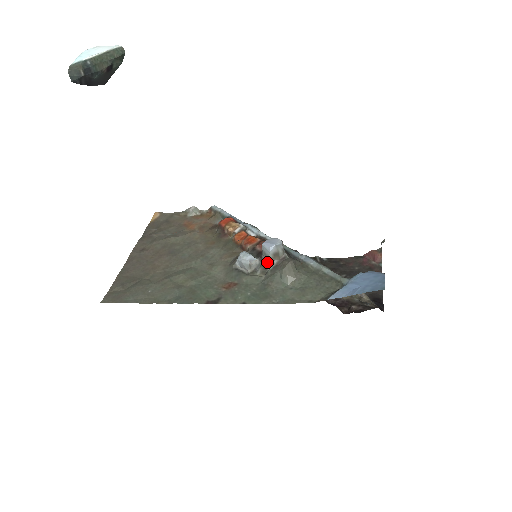
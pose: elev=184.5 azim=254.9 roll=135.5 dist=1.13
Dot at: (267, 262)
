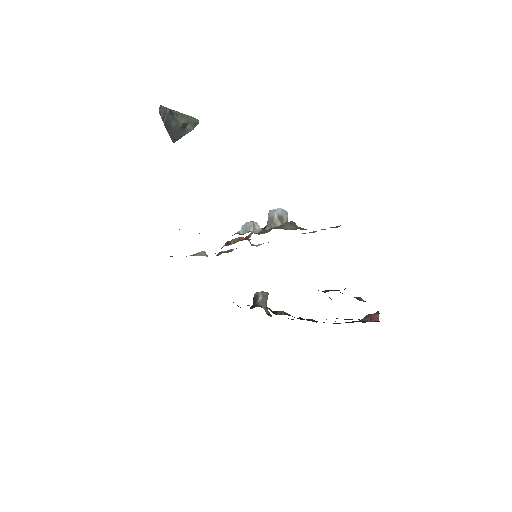
Dot at: (270, 226)
